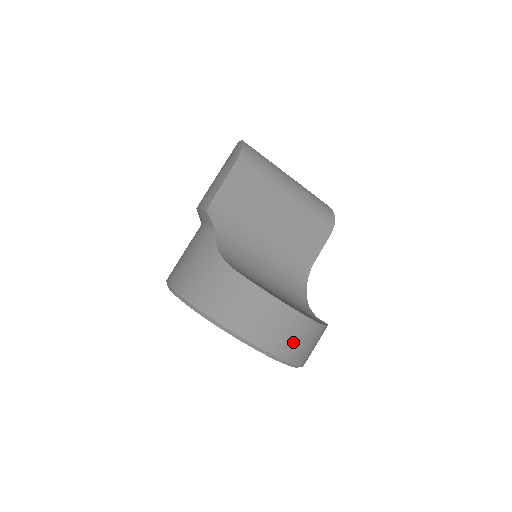
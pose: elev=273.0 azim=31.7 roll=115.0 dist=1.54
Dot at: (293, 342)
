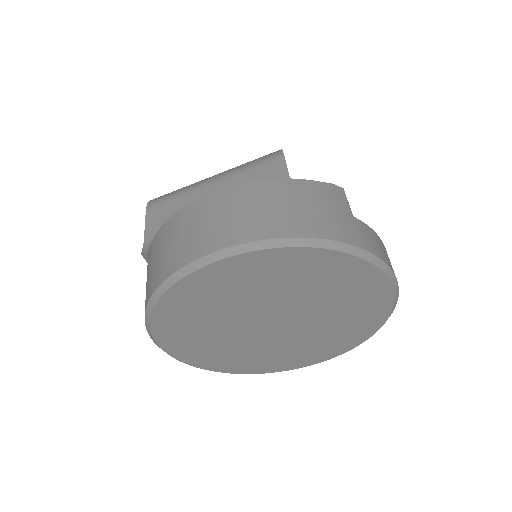
Dot at: (255, 215)
